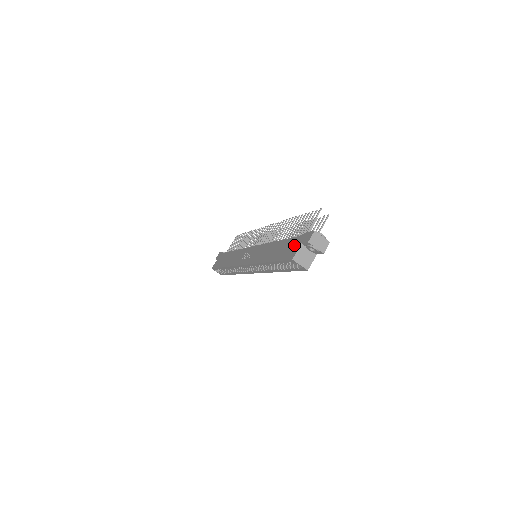
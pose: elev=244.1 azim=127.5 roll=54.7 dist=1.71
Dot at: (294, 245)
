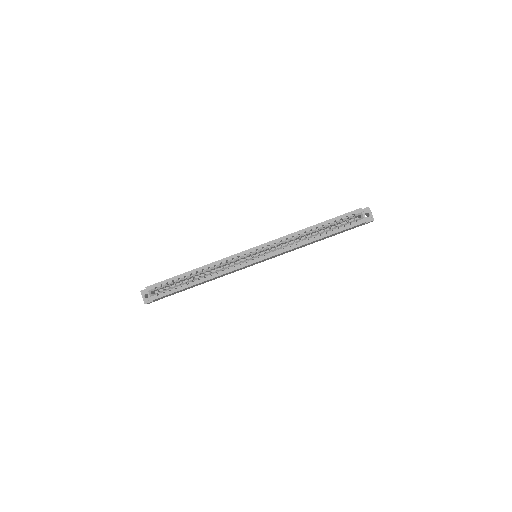
Dot at: occluded
